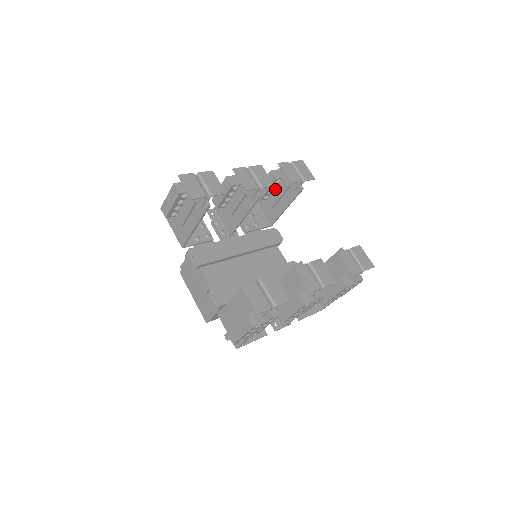
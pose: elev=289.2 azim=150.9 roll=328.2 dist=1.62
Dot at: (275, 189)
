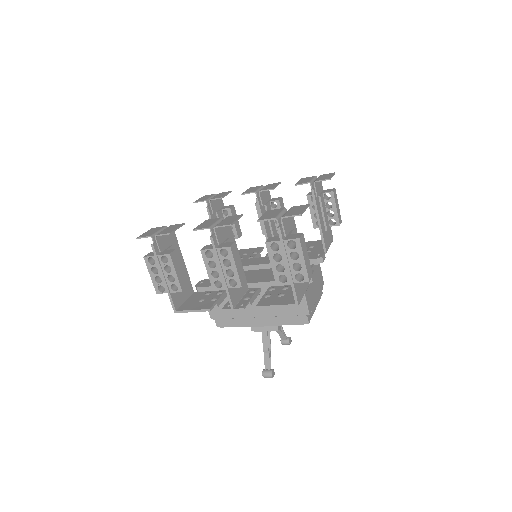
Dot at: occluded
